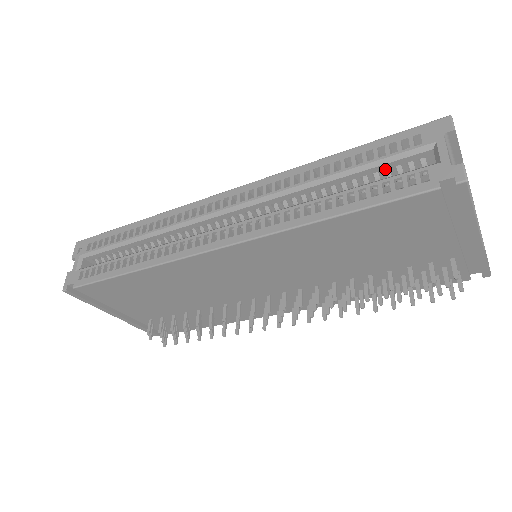
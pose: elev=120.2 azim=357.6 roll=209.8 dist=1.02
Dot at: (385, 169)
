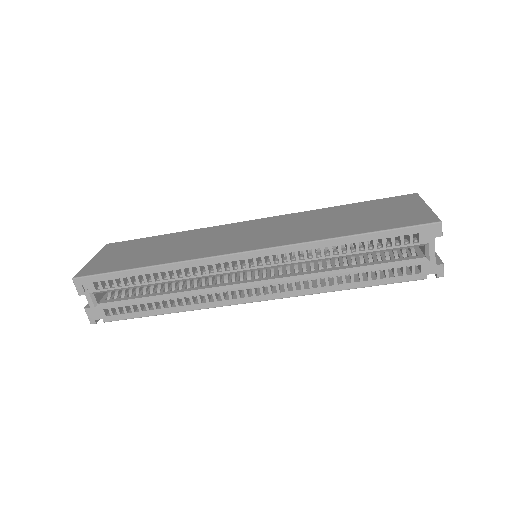
Dot at: occluded
